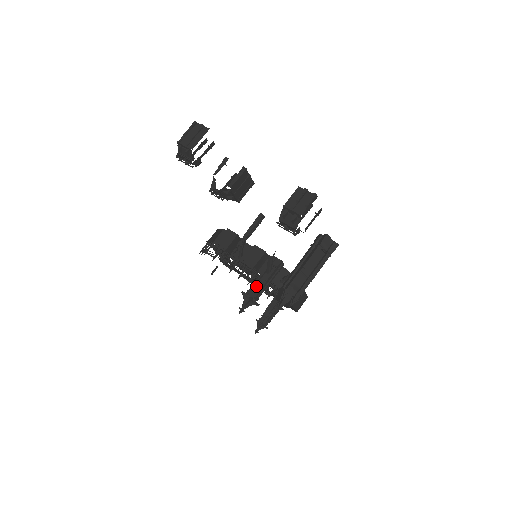
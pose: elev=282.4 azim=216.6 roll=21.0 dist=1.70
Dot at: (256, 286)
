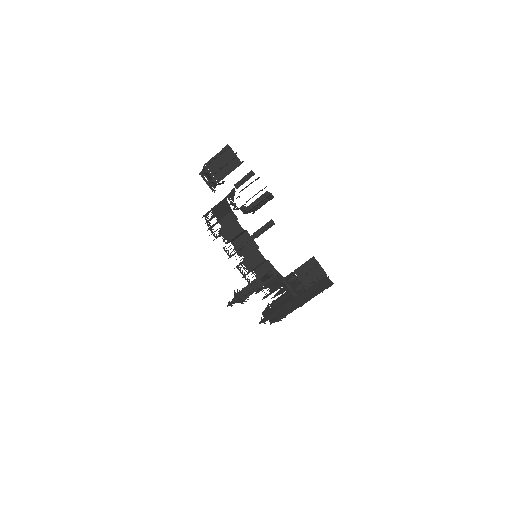
Dot at: (248, 289)
